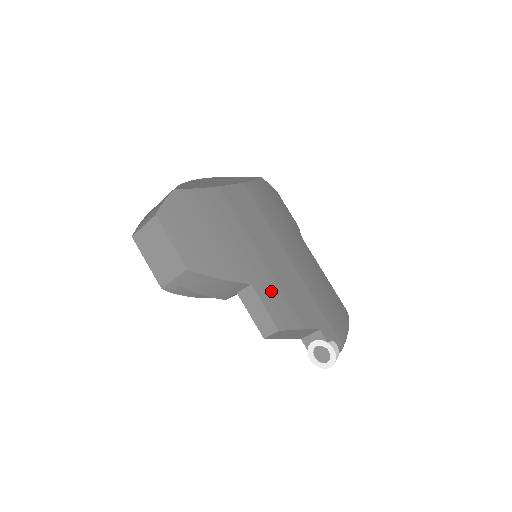
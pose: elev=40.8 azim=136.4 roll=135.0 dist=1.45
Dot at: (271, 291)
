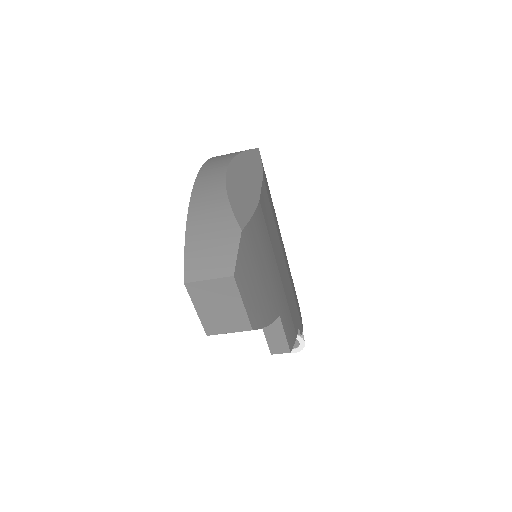
Dot at: (286, 313)
